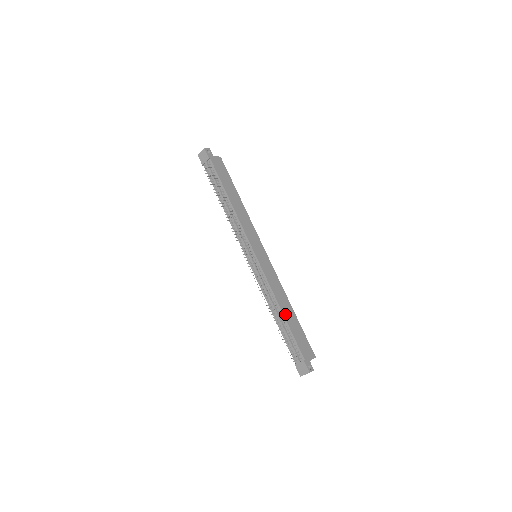
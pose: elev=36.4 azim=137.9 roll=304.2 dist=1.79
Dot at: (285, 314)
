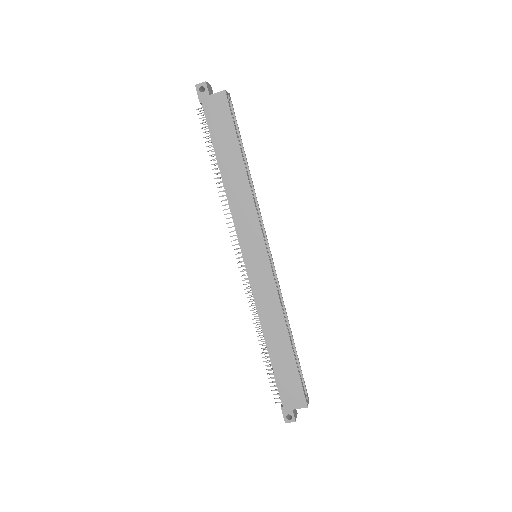
Dot at: (271, 346)
